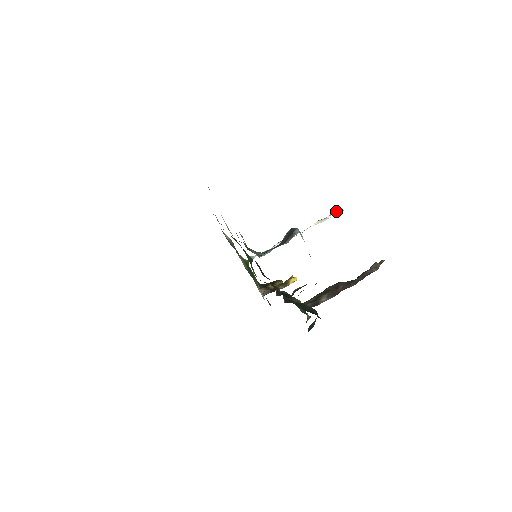
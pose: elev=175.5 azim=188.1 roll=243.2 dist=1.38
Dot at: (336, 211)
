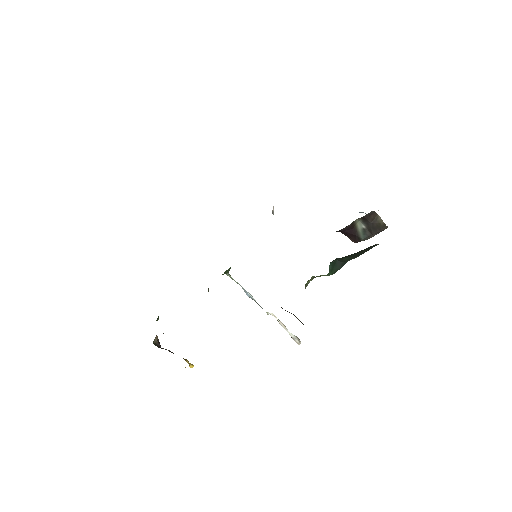
Dot at: (297, 337)
